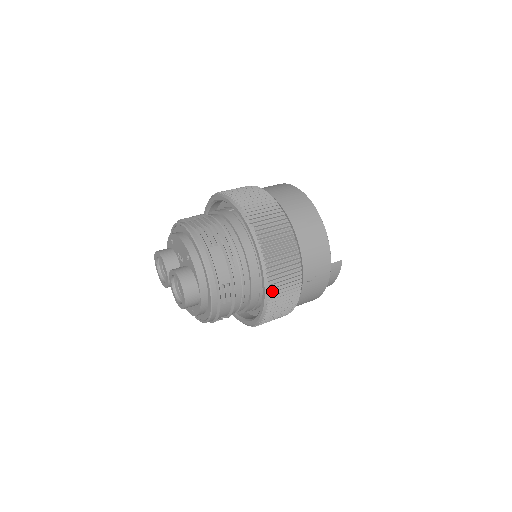
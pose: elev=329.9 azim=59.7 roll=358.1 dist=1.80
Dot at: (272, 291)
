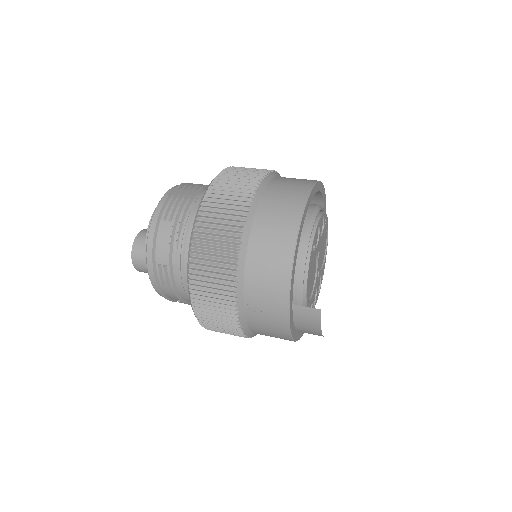
Dot at: (194, 297)
